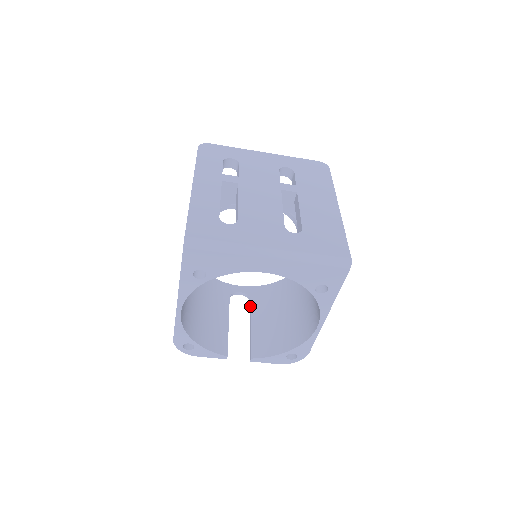
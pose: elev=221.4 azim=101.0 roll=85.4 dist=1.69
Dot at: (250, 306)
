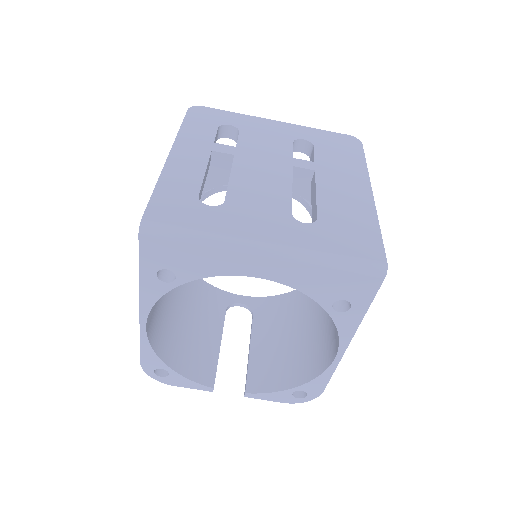
Dot at: occluded
